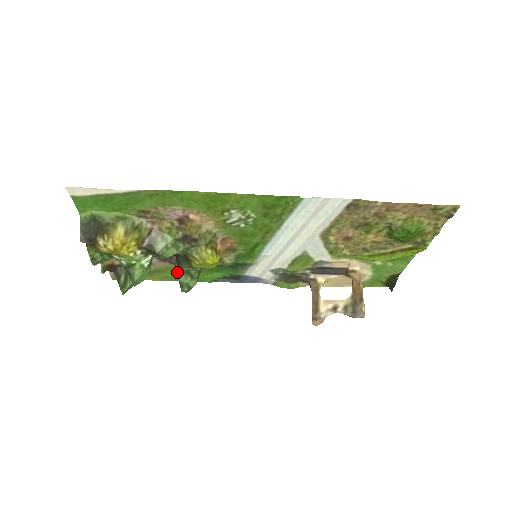
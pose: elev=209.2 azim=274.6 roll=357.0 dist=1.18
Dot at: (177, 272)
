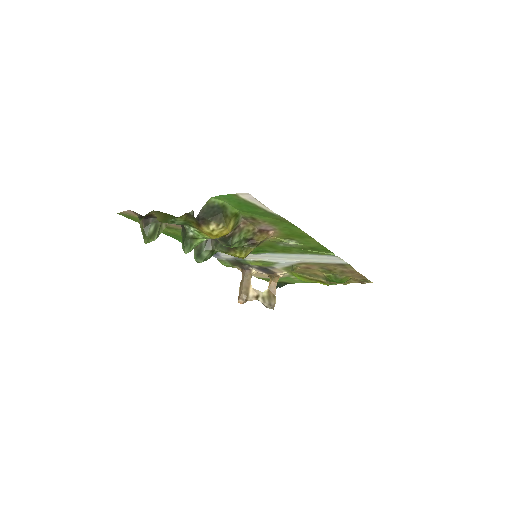
Dot at: (204, 247)
